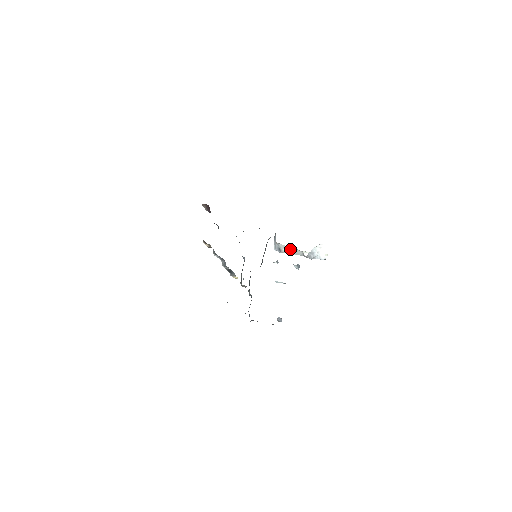
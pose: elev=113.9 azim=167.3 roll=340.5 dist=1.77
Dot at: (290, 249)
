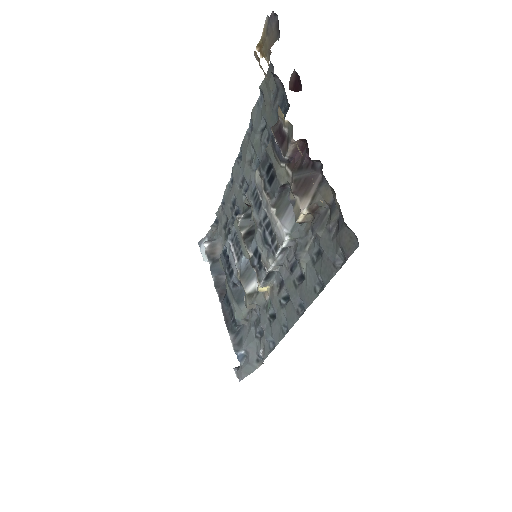
Dot at: occluded
